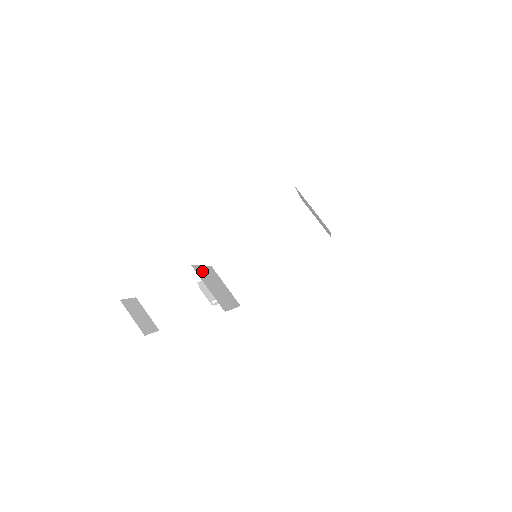
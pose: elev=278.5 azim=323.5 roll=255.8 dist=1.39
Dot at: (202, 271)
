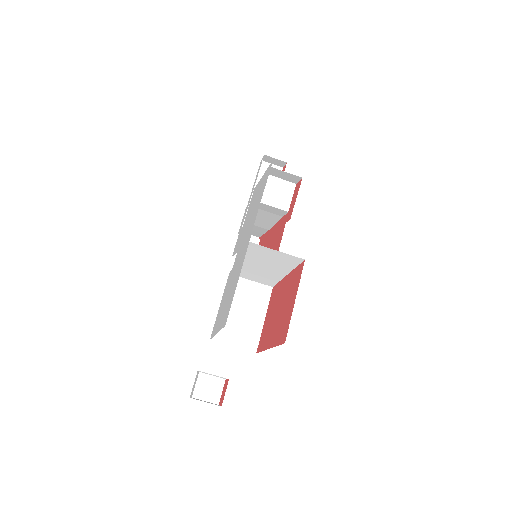
Dot at: occluded
